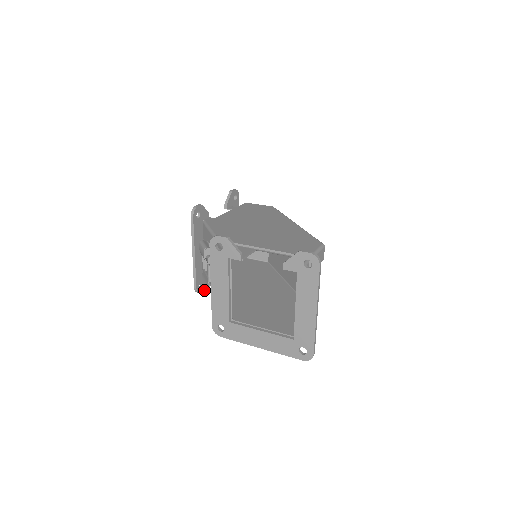
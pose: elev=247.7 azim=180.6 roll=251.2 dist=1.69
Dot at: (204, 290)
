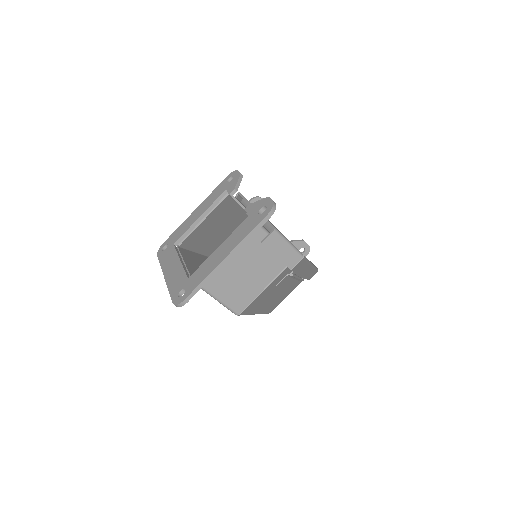
Dot at: occluded
